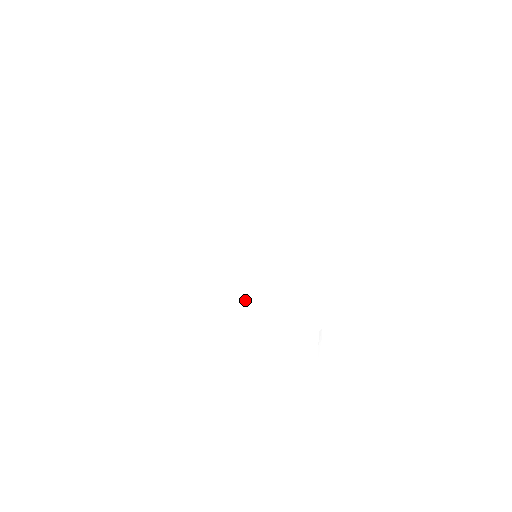
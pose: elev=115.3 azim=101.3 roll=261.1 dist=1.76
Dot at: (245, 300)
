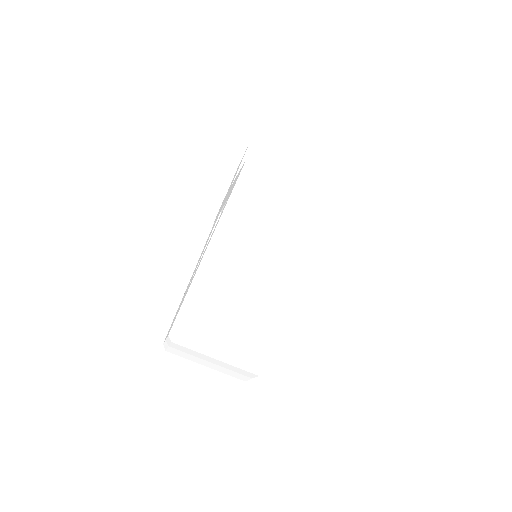
Dot at: (212, 308)
